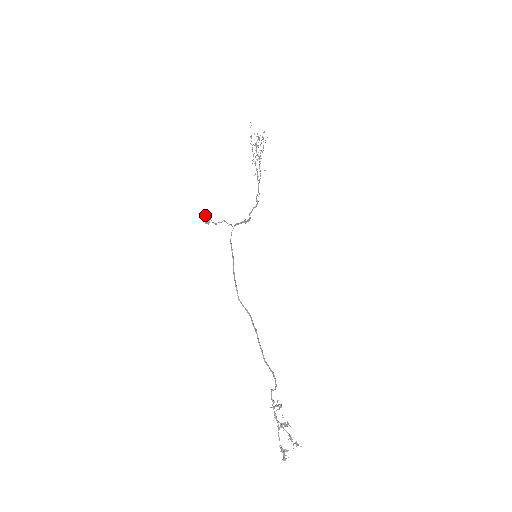
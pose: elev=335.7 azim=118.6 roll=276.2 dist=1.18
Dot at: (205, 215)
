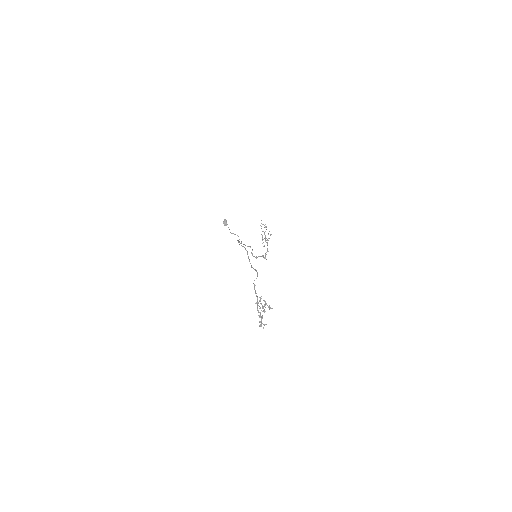
Dot at: (224, 219)
